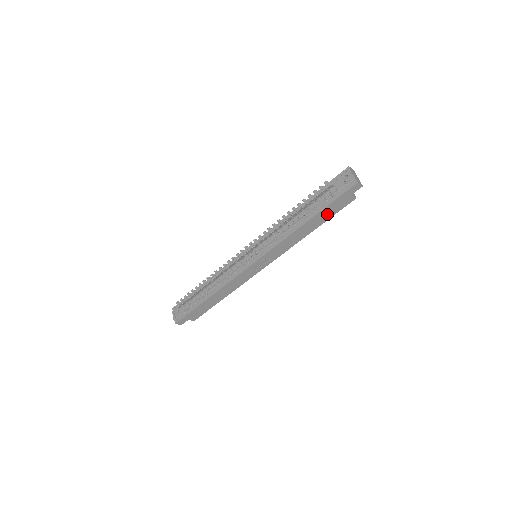
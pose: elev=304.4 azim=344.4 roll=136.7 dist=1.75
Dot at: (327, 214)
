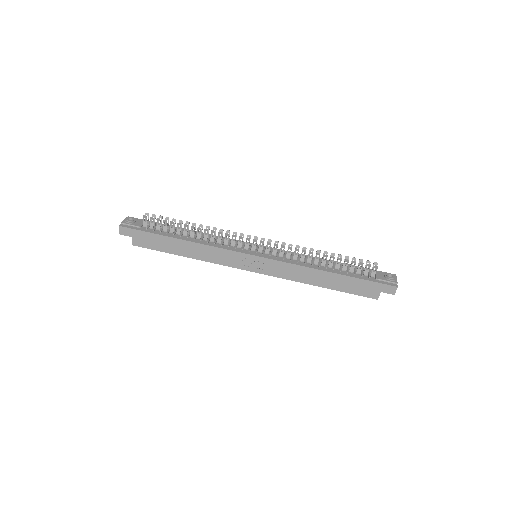
Dot at: (348, 285)
